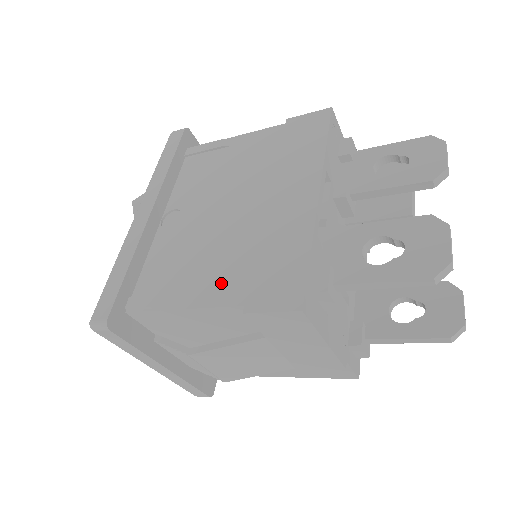
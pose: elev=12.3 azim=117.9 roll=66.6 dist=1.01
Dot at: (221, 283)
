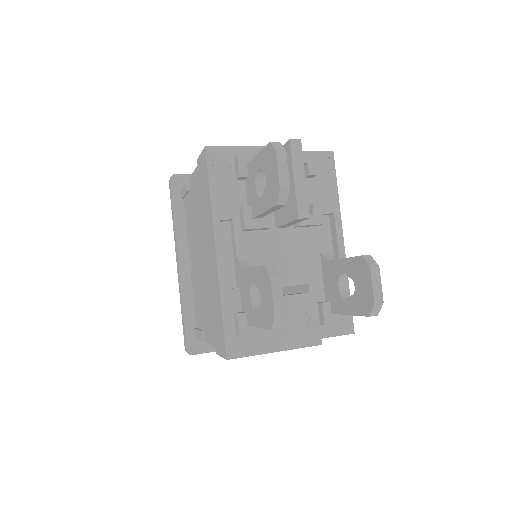
Dot at: (209, 327)
